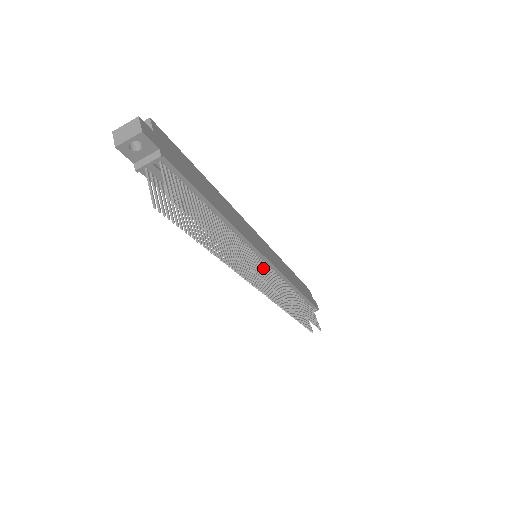
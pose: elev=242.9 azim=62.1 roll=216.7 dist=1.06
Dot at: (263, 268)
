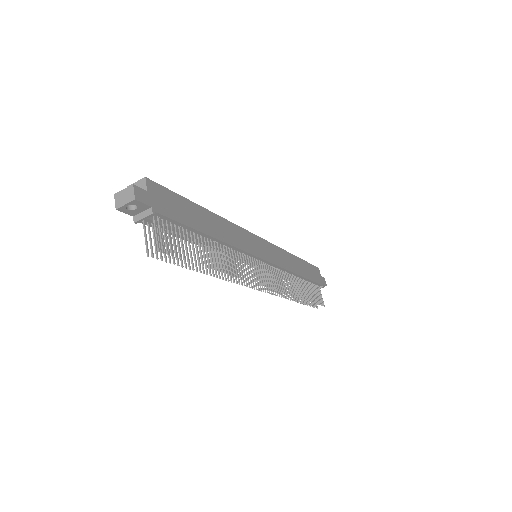
Dot at: (259, 270)
